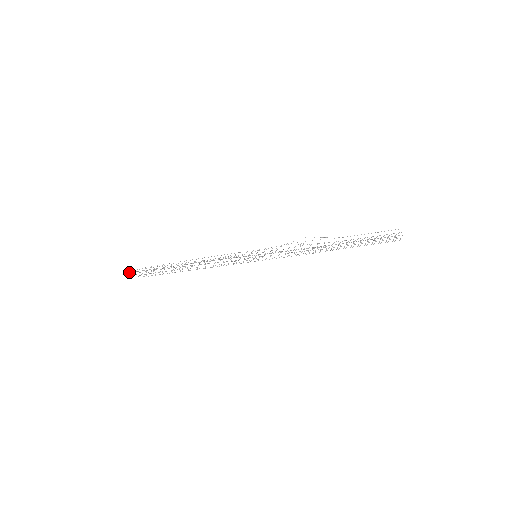
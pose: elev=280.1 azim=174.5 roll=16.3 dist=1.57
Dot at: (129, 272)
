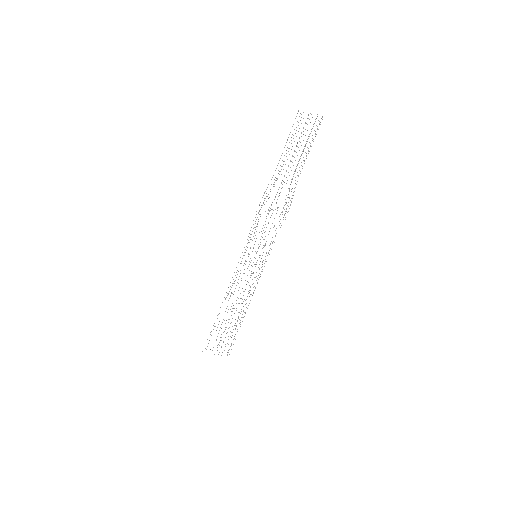
Dot at: occluded
